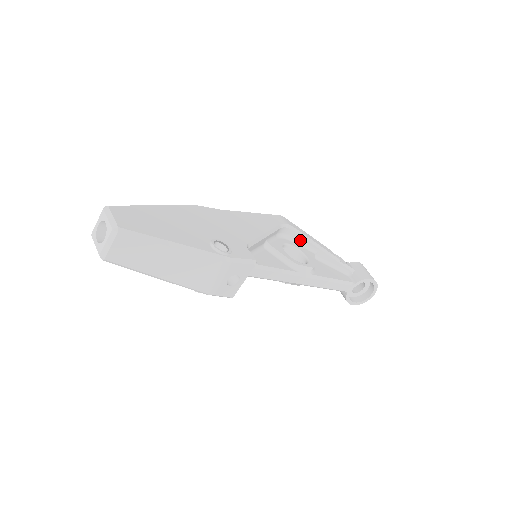
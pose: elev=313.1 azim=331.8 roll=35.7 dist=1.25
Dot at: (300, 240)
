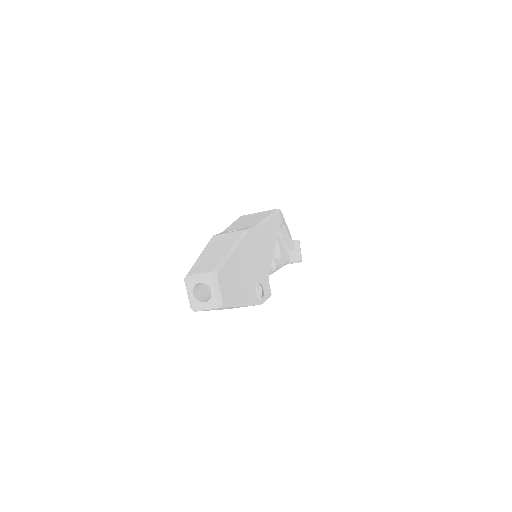
Dot at: (280, 230)
